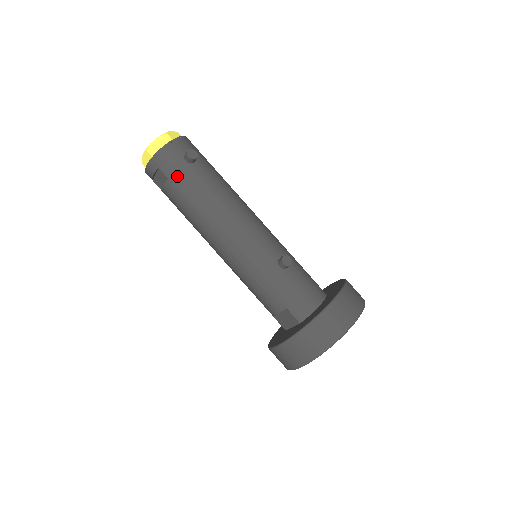
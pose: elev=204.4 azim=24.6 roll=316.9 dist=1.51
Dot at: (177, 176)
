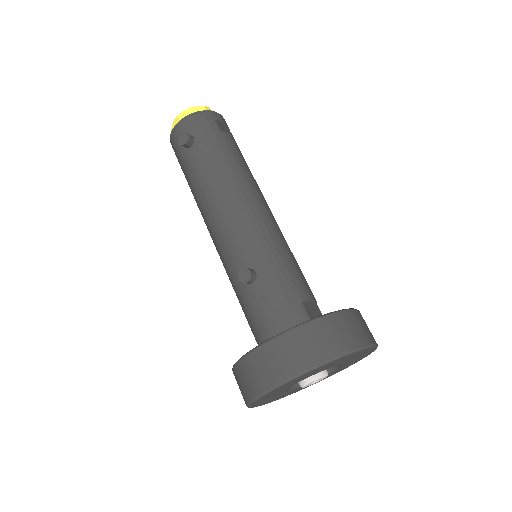
Dot at: (181, 163)
